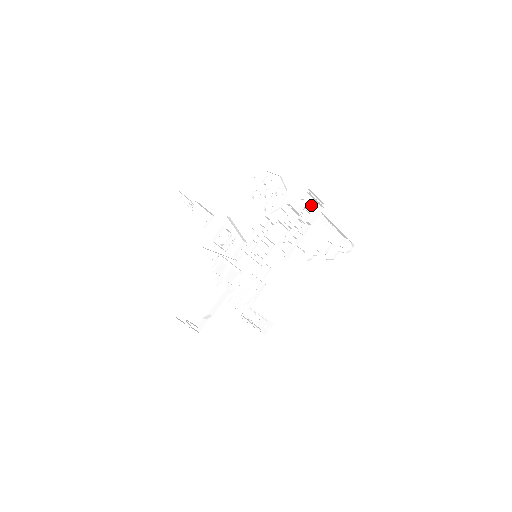
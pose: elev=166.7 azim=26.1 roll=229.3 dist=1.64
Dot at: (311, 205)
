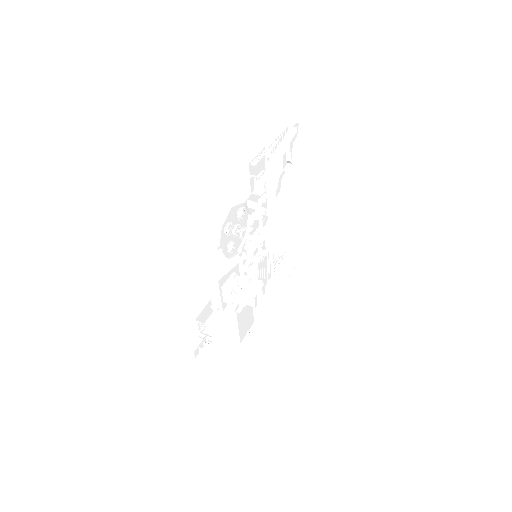
Dot at: (259, 165)
